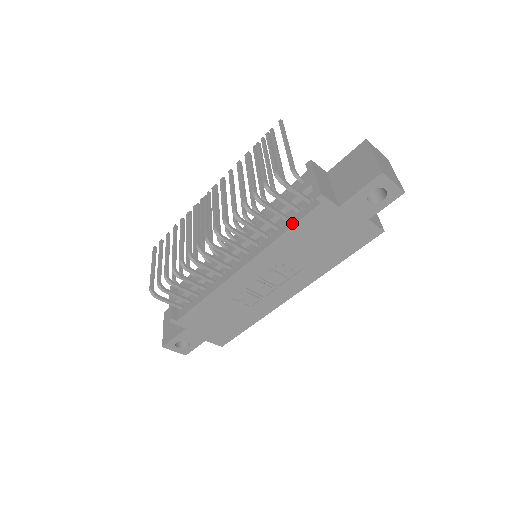
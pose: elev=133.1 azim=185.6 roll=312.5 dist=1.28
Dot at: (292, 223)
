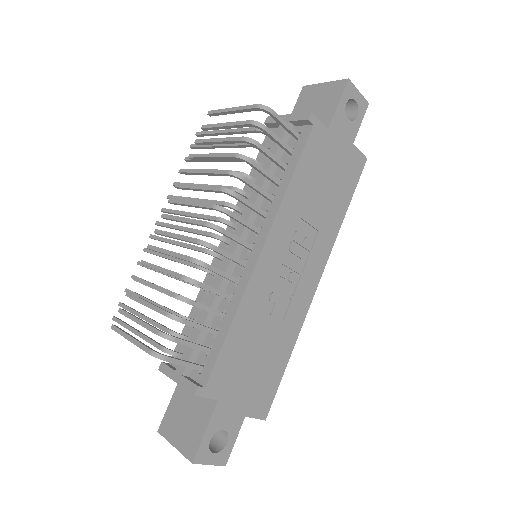
Dot at: (294, 163)
